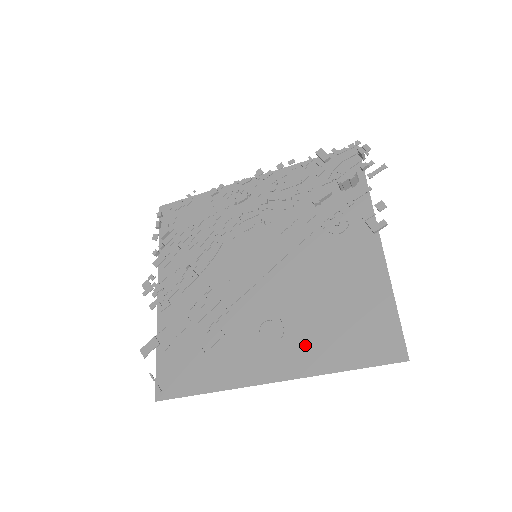
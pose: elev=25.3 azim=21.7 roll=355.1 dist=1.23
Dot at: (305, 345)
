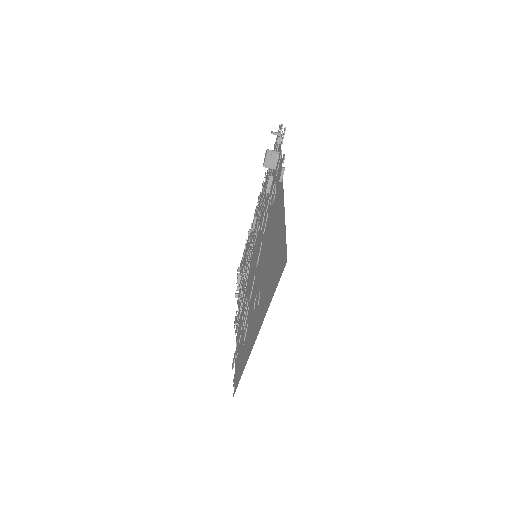
Dot at: (263, 298)
